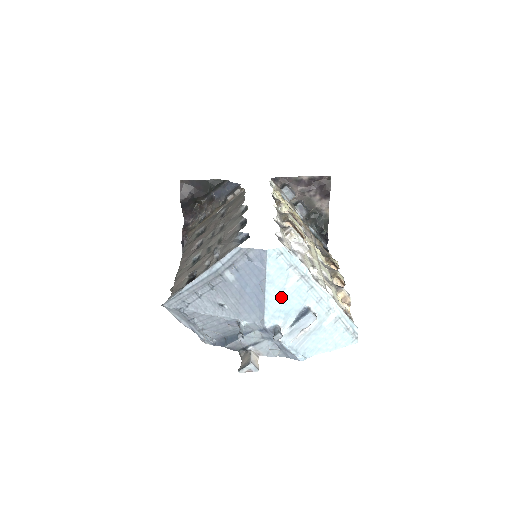
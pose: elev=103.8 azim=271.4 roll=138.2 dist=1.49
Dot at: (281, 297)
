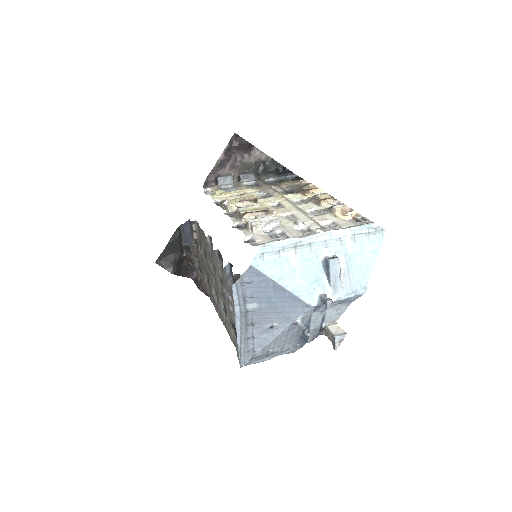
Dot at: (299, 277)
